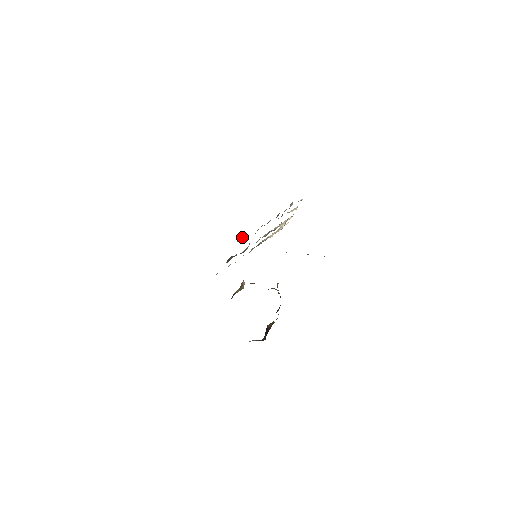
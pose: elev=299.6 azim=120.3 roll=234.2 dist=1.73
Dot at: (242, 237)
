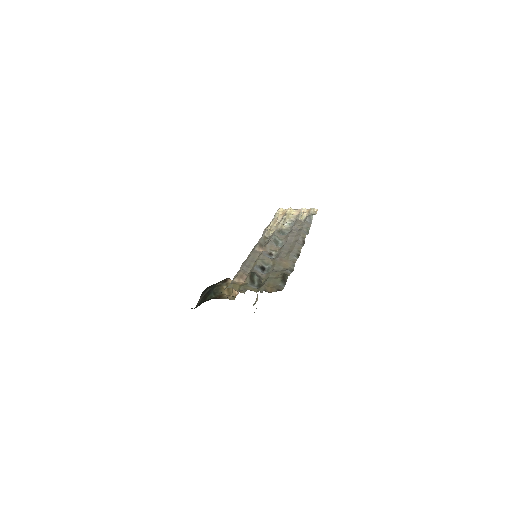
Dot at: occluded
